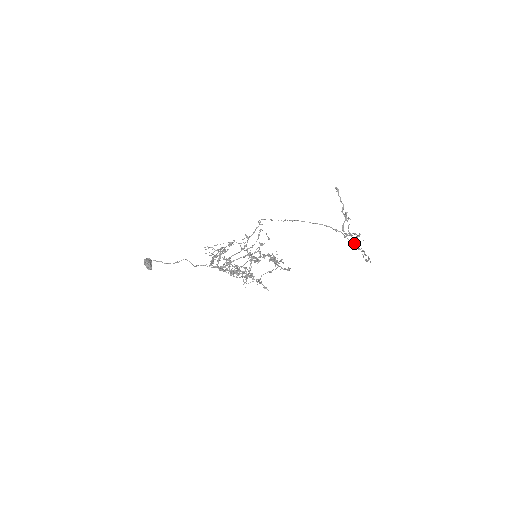
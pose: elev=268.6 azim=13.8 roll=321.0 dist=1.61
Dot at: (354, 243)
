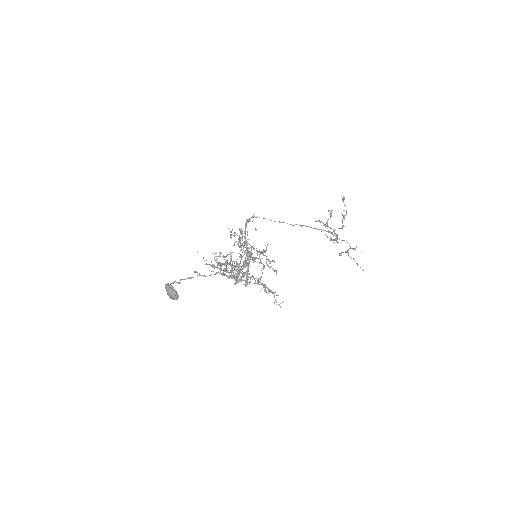
Dot at: (334, 240)
